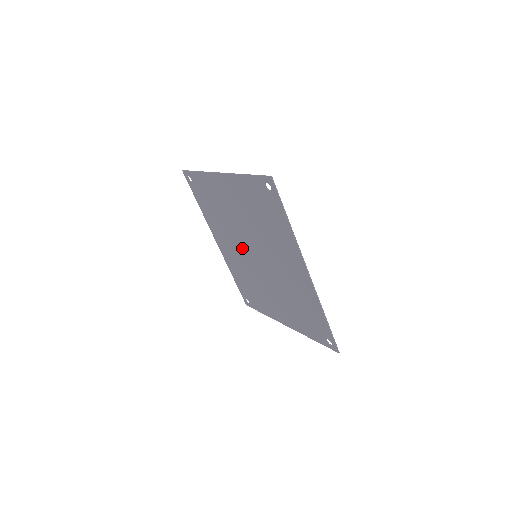
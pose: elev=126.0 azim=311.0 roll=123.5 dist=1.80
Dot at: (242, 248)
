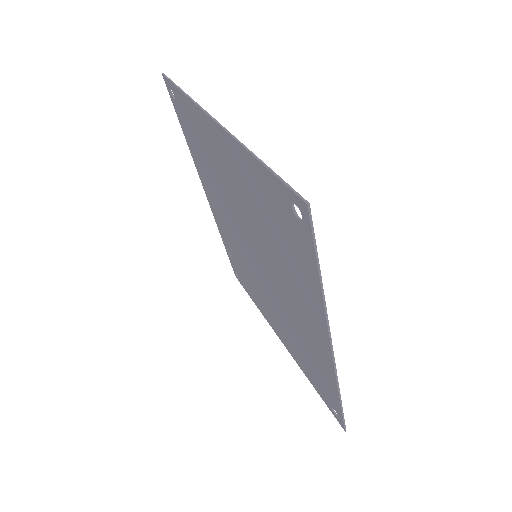
Dot at: (238, 231)
